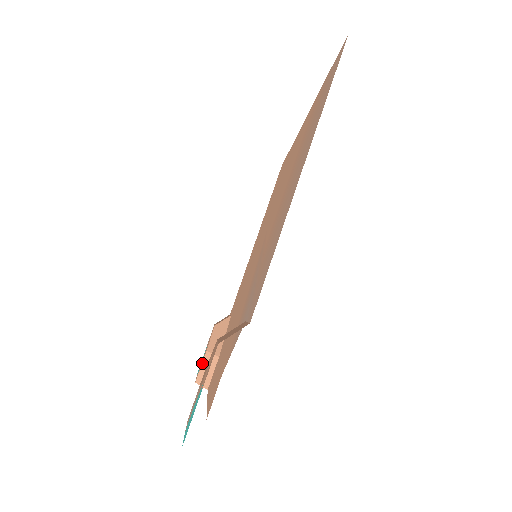
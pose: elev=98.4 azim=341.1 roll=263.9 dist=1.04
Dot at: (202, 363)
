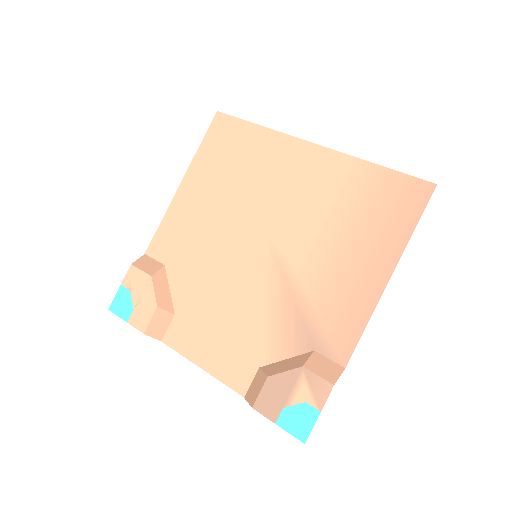
Dot at: (152, 317)
